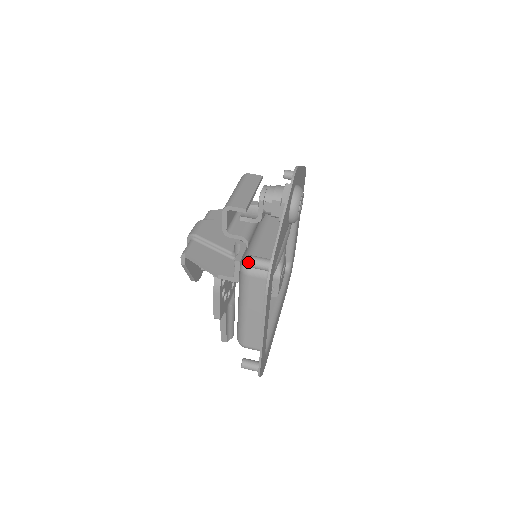
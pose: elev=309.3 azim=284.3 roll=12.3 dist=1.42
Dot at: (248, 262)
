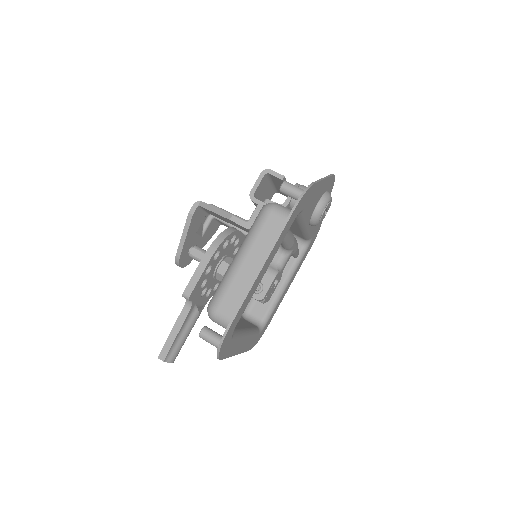
Dot at: (285, 183)
